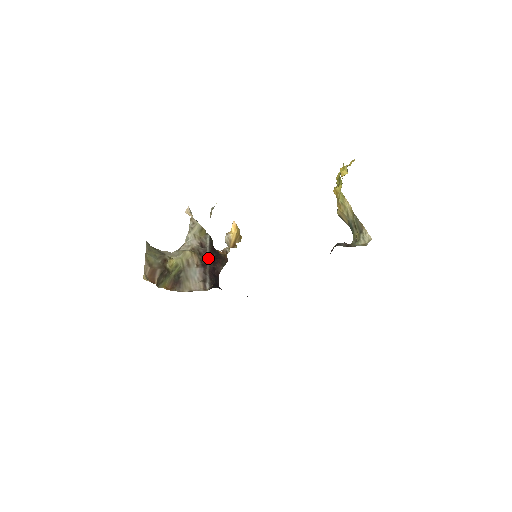
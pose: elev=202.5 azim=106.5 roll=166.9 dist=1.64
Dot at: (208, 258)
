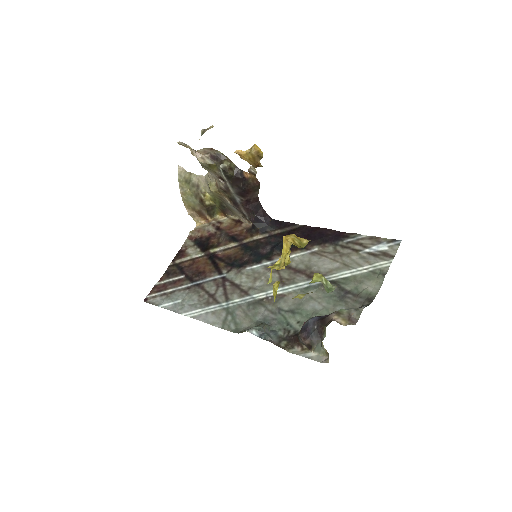
Dot at: (235, 196)
